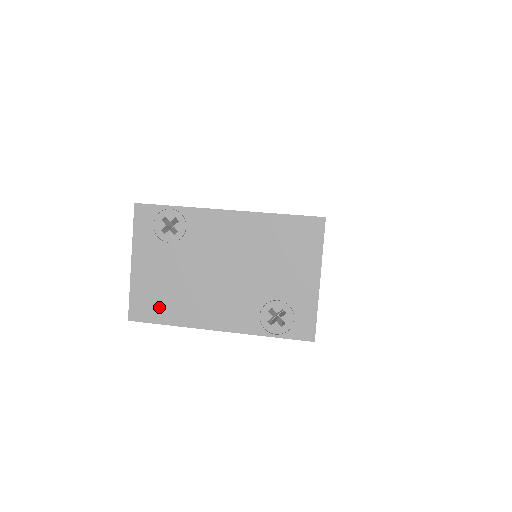
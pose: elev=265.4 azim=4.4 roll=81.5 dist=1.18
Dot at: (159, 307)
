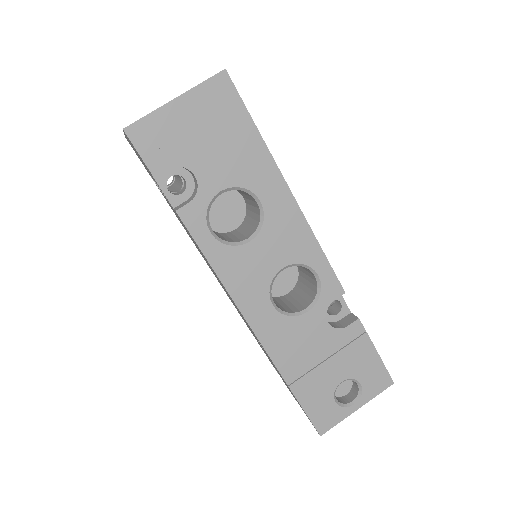
Dot at: occluded
